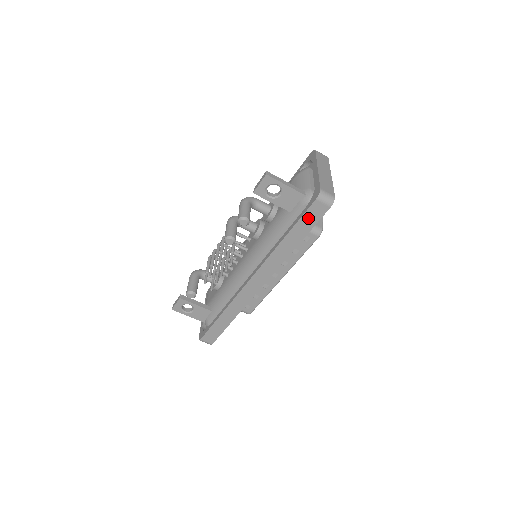
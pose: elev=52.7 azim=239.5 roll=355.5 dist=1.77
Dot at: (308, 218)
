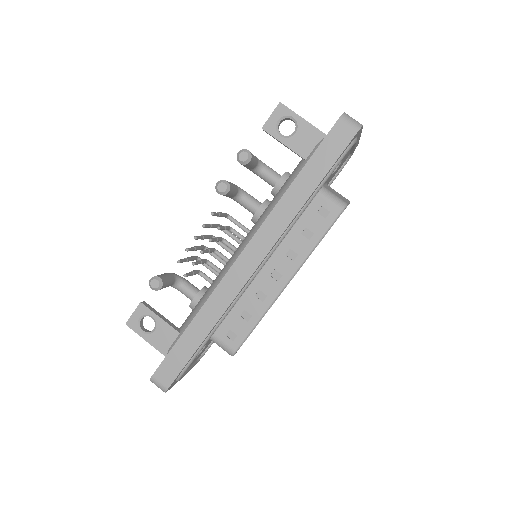
Dot at: (327, 149)
